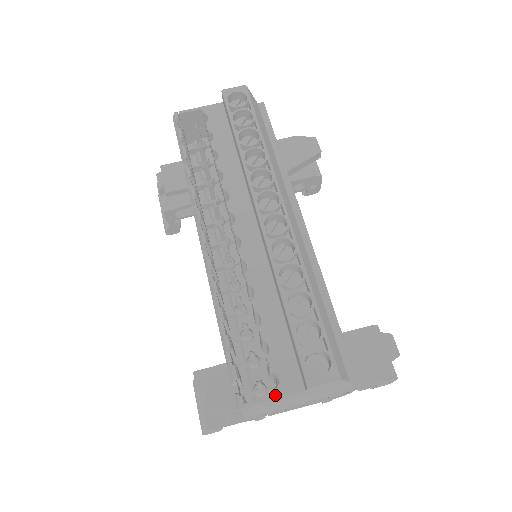
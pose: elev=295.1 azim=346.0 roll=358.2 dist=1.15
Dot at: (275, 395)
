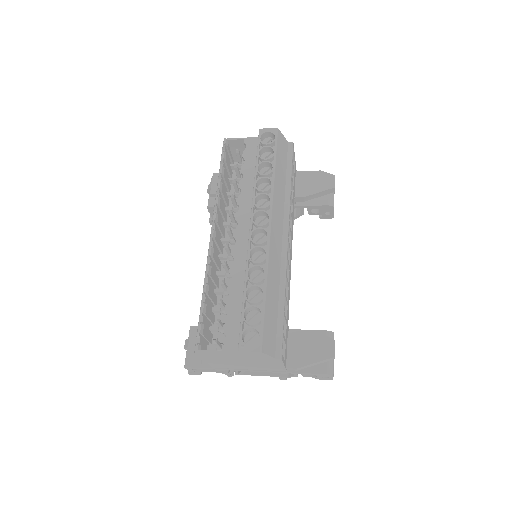
Dot at: (220, 351)
